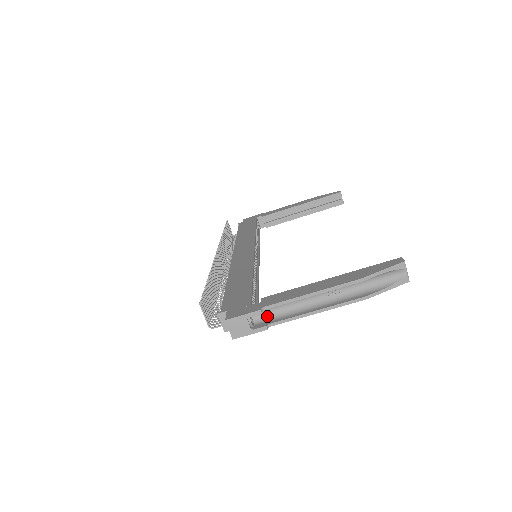
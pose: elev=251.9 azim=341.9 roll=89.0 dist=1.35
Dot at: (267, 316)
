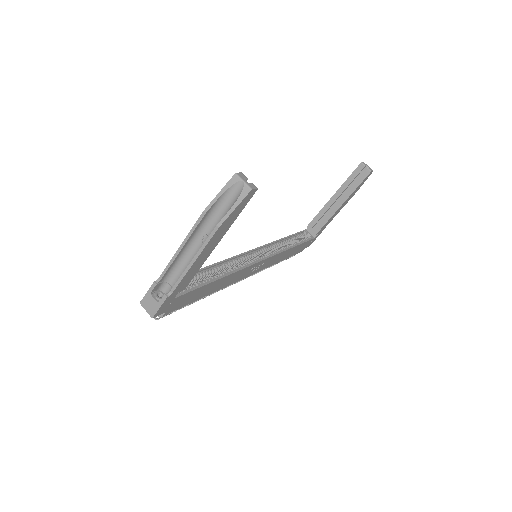
Dot at: occluded
